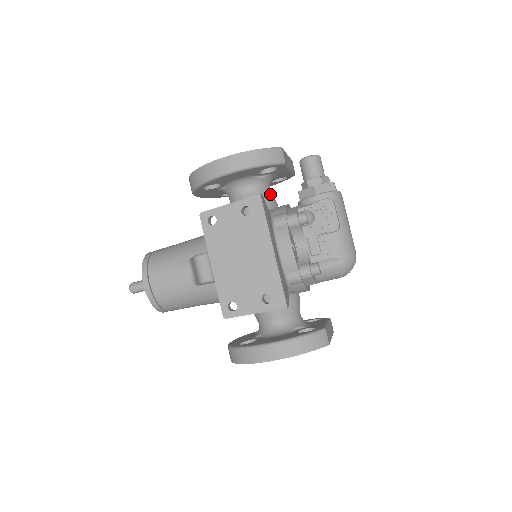
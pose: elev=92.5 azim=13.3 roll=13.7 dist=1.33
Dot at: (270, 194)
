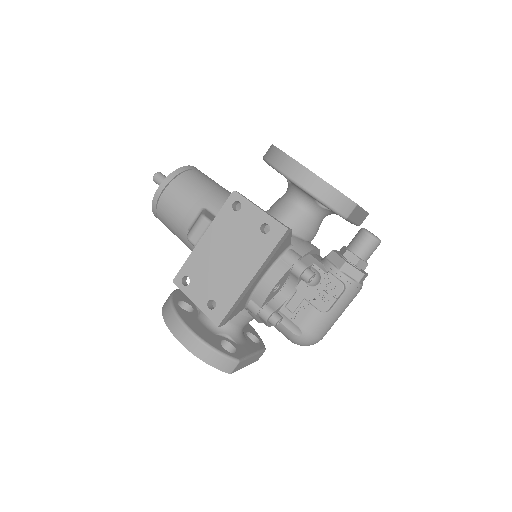
Dot at: (316, 224)
